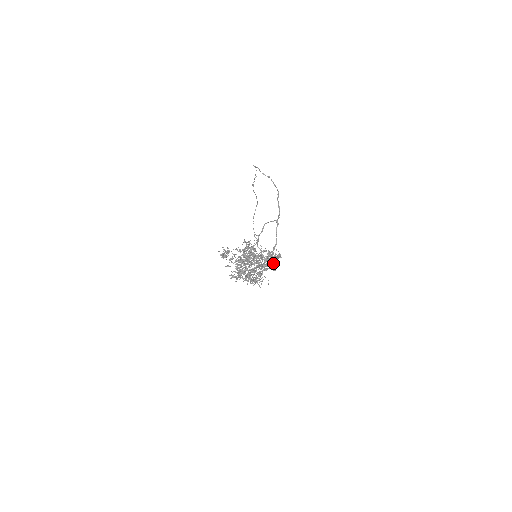
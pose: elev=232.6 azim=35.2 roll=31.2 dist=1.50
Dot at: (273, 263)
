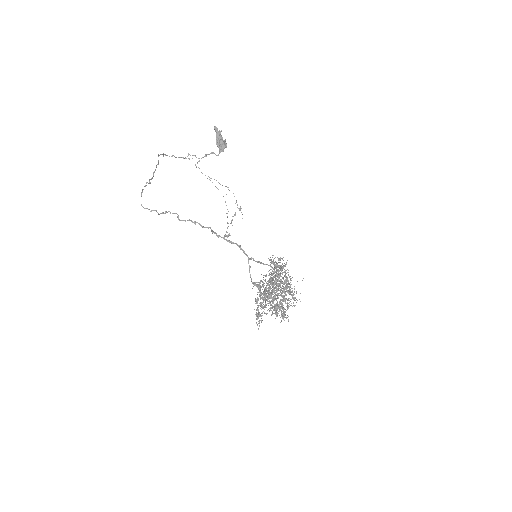
Dot at: (285, 273)
